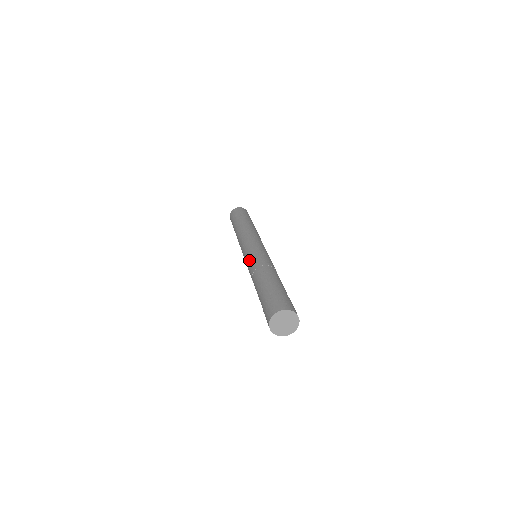
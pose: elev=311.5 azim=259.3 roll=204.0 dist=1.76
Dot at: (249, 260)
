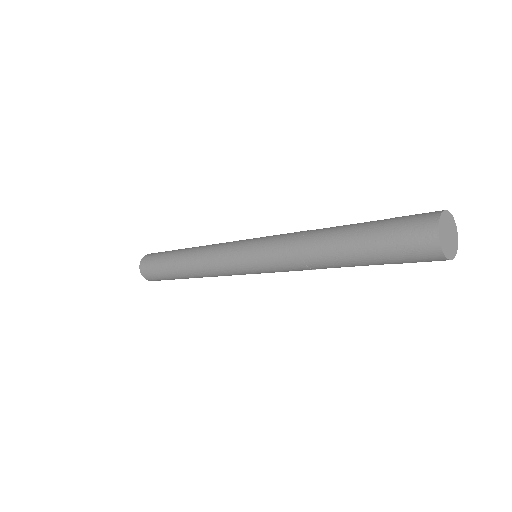
Dot at: (268, 252)
